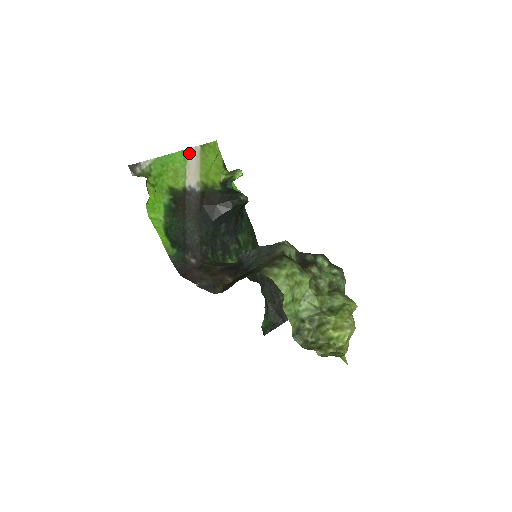
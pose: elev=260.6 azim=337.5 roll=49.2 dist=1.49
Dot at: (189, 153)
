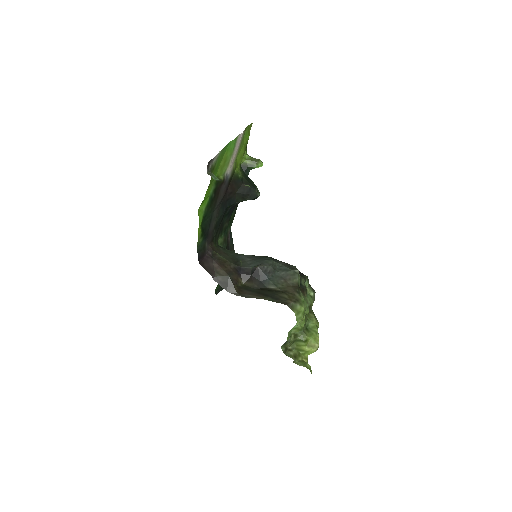
Dot at: (238, 139)
